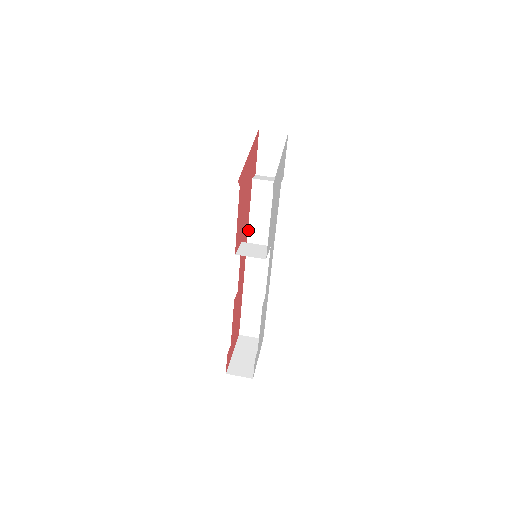
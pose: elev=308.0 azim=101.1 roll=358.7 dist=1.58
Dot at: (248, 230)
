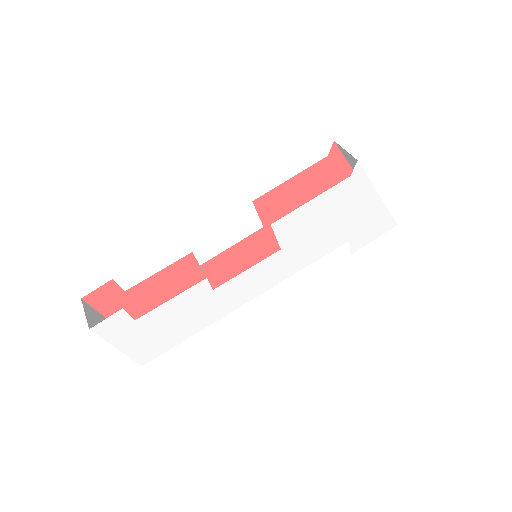
Dot at: (273, 254)
